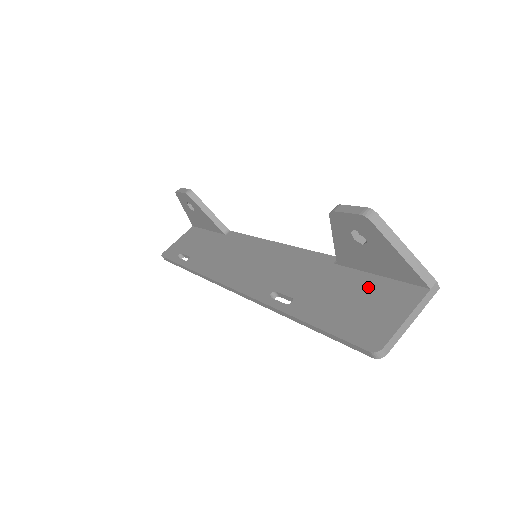
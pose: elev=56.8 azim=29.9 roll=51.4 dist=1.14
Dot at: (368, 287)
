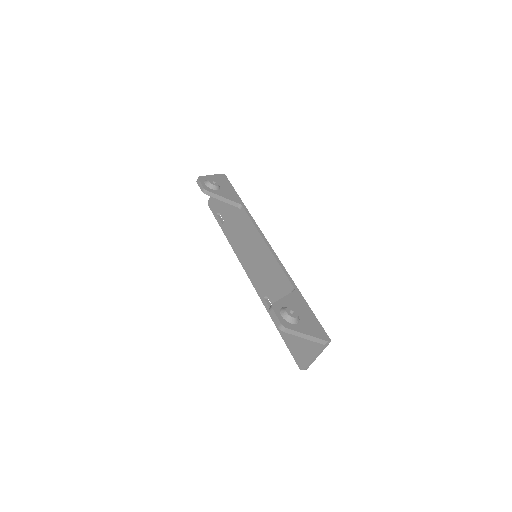
Dot at: occluded
